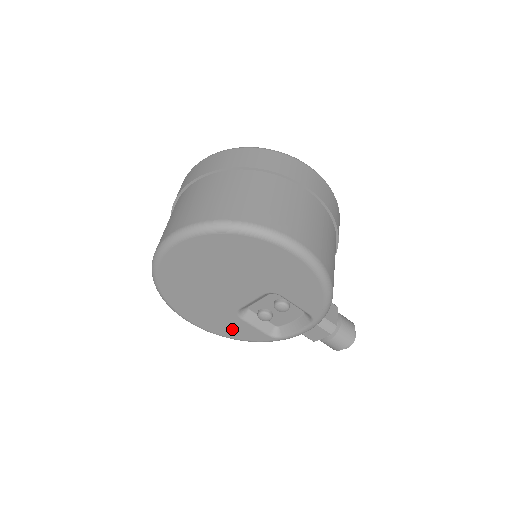
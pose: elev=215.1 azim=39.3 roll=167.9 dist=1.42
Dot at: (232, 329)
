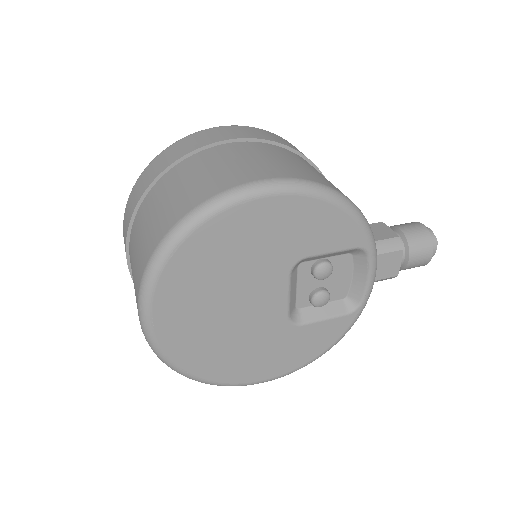
Dot at: (307, 346)
